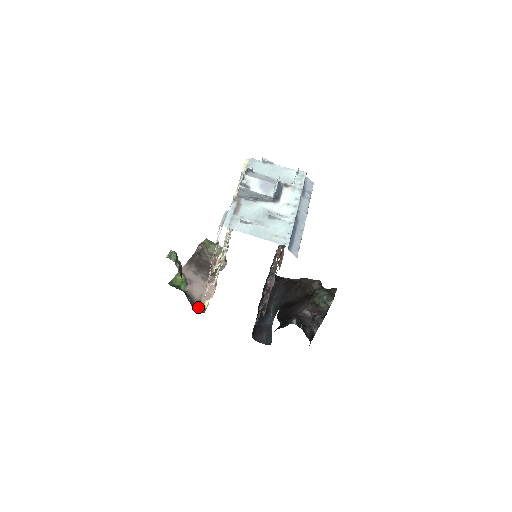
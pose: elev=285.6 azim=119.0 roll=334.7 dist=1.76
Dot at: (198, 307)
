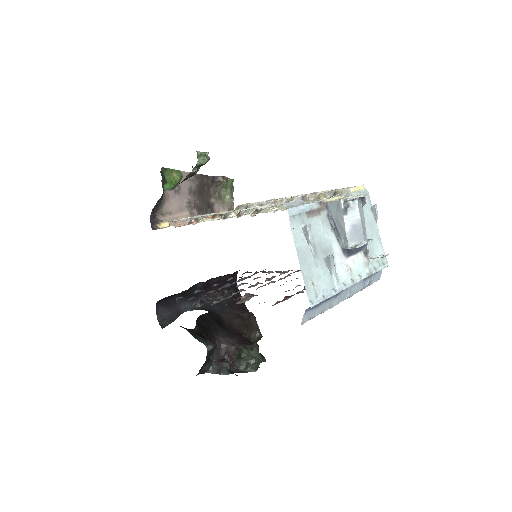
Dot at: (155, 218)
